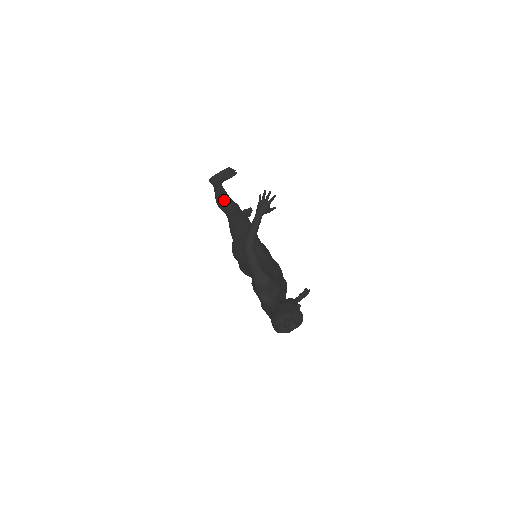
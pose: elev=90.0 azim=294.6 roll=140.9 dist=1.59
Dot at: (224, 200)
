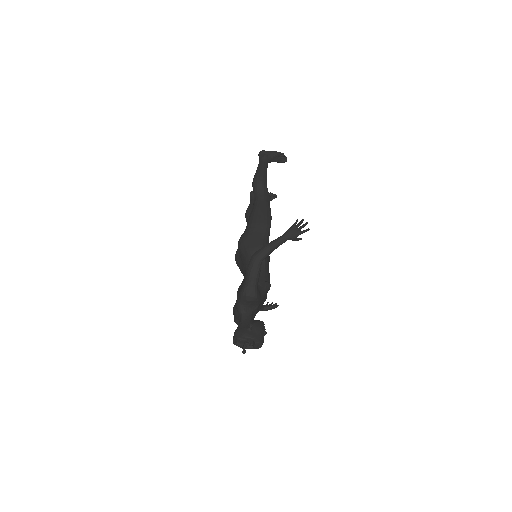
Dot at: (261, 185)
